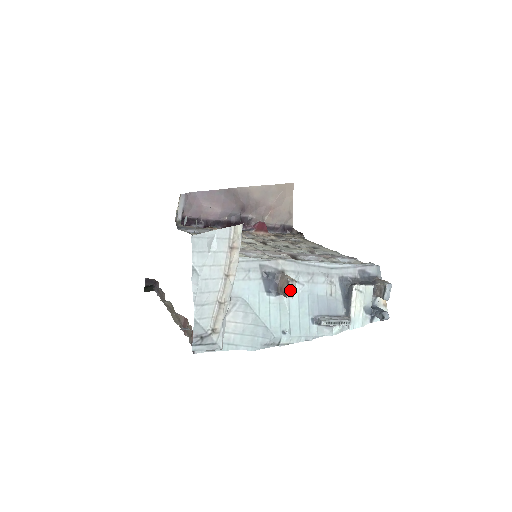
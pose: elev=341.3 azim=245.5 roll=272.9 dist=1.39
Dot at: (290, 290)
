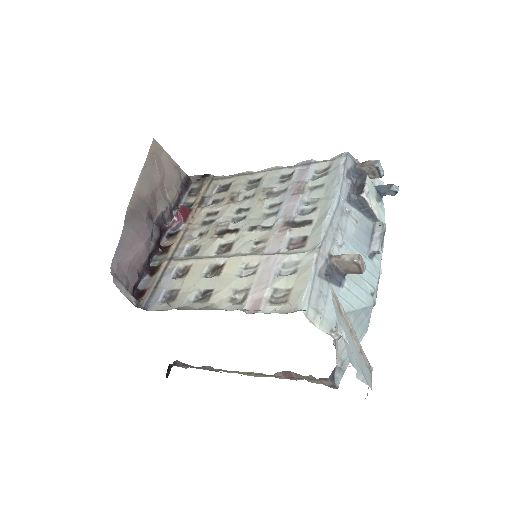
Dot at: (362, 266)
